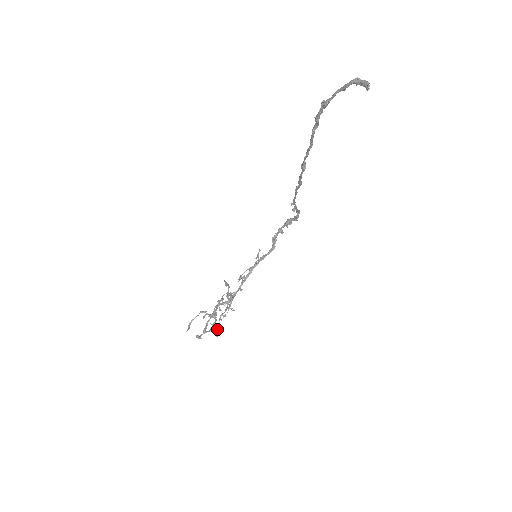
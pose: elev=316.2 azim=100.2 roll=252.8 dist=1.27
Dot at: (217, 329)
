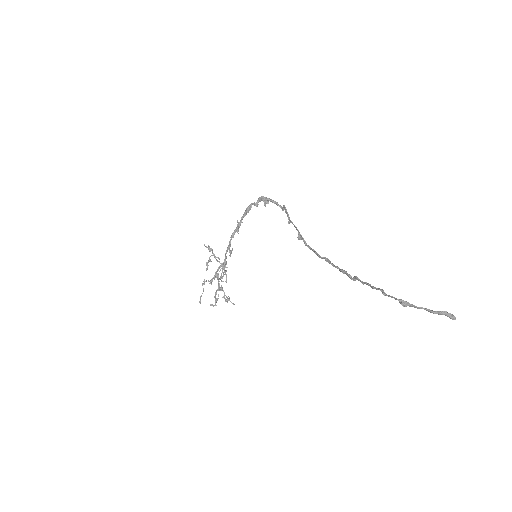
Dot at: (233, 304)
